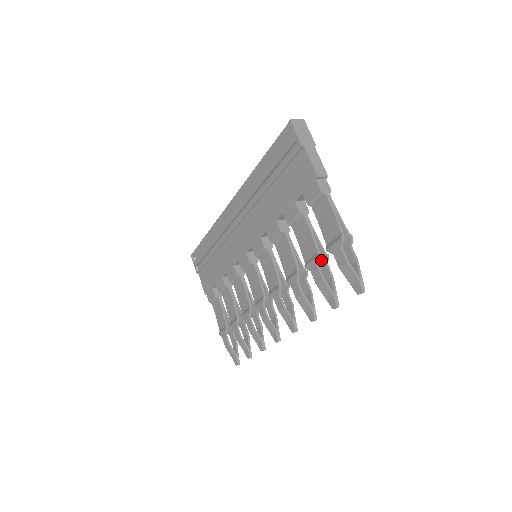
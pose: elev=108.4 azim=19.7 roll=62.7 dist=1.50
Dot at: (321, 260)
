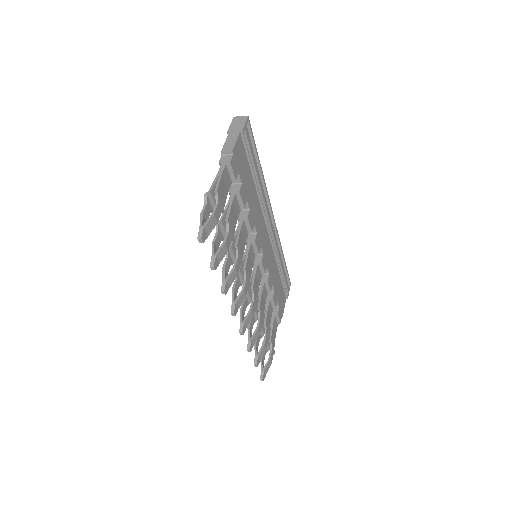
Dot at: (229, 230)
